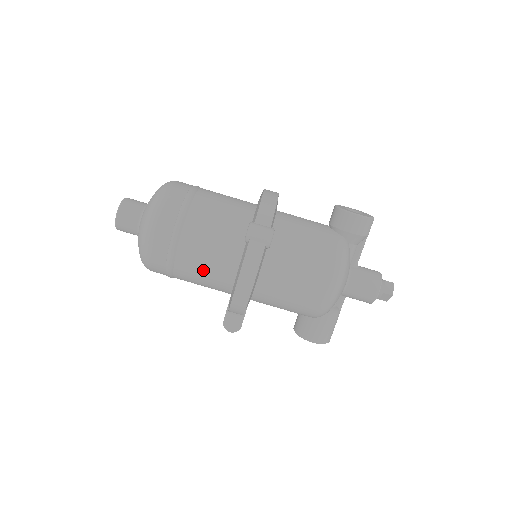
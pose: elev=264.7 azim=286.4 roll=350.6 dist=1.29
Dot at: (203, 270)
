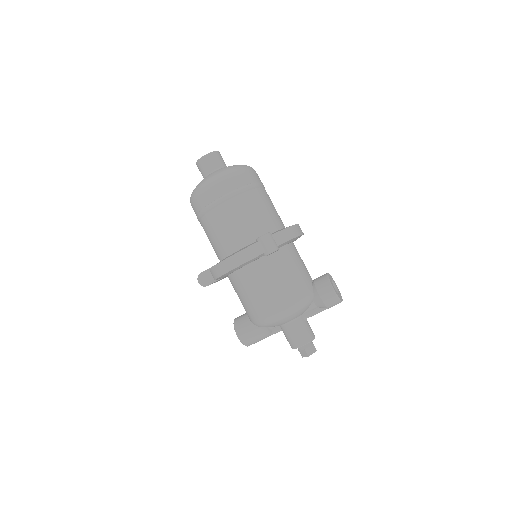
Dot at: (219, 232)
